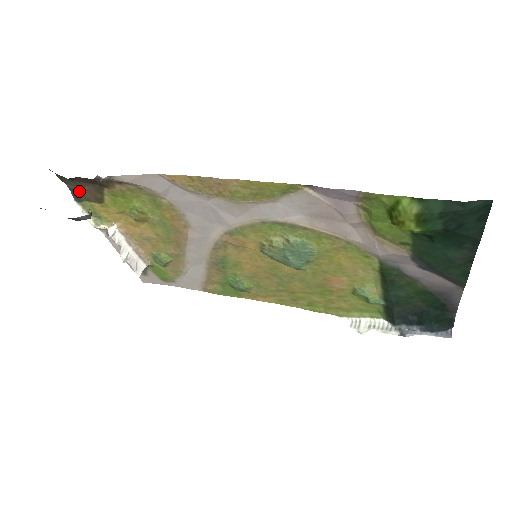
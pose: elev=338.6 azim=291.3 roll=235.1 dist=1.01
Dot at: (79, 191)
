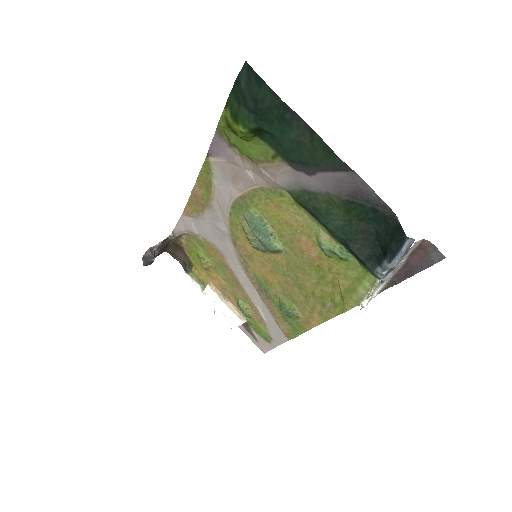
Dot at: (185, 264)
